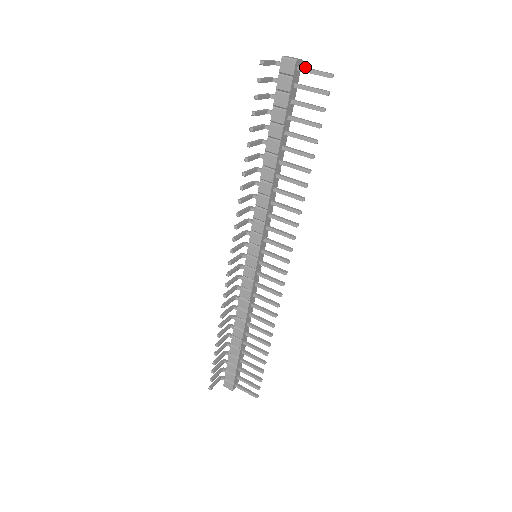
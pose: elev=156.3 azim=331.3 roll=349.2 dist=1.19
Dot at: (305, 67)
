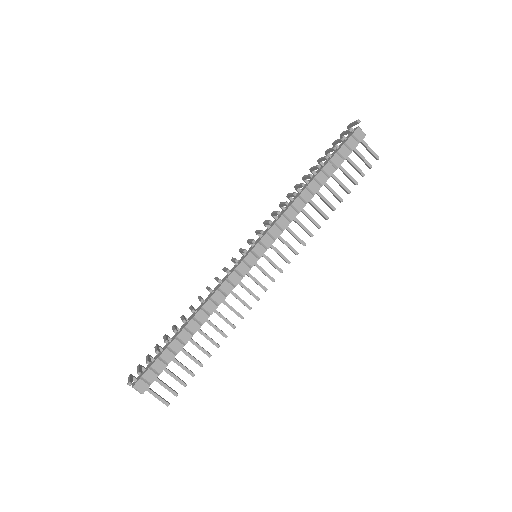
Dot at: (364, 142)
